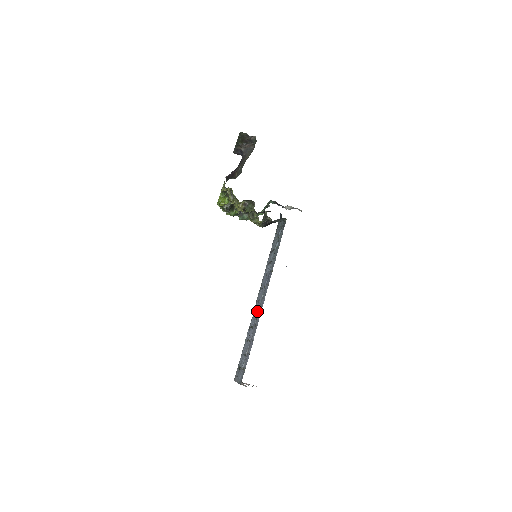
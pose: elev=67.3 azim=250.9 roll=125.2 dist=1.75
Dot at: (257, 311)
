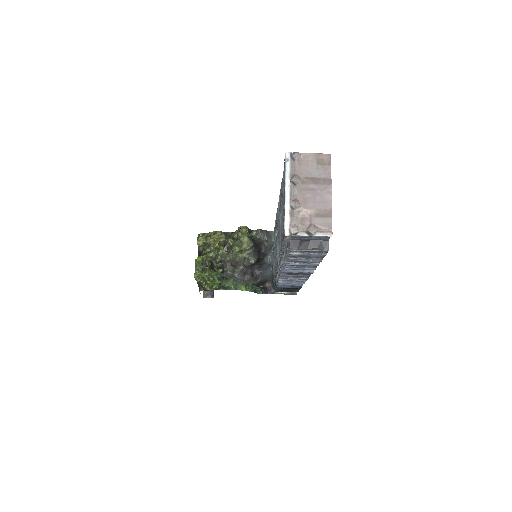
Dot at: (278, 223)
